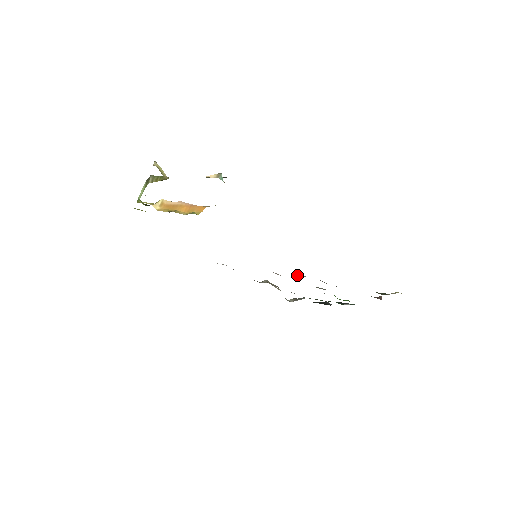
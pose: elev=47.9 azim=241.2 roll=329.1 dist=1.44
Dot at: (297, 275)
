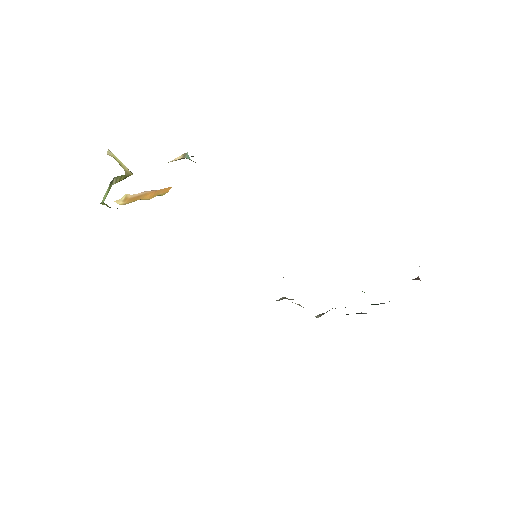
Dot at: occluded
